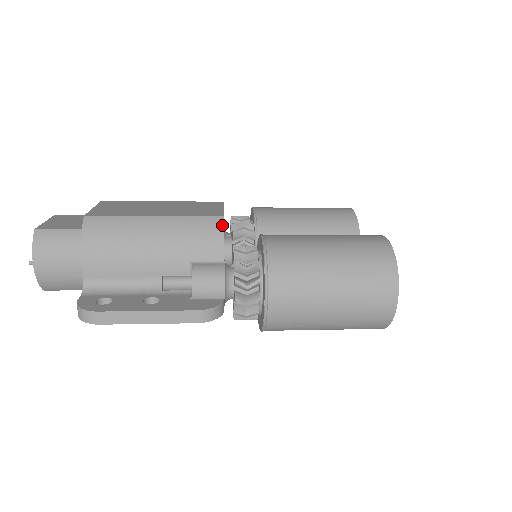
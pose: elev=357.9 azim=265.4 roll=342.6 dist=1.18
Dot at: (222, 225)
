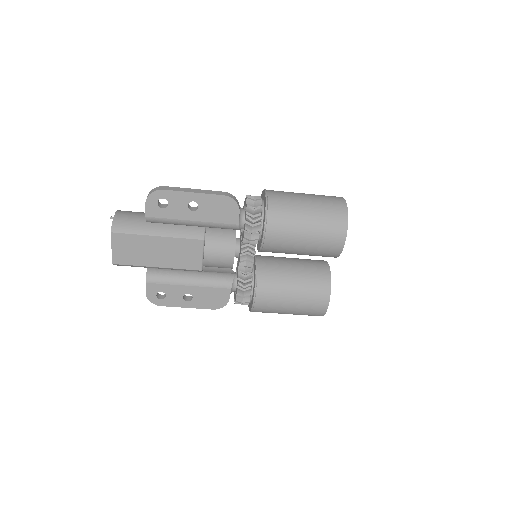
Dot at: occluded
